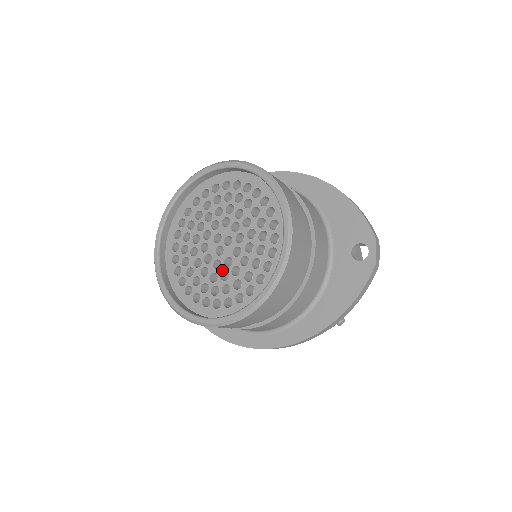
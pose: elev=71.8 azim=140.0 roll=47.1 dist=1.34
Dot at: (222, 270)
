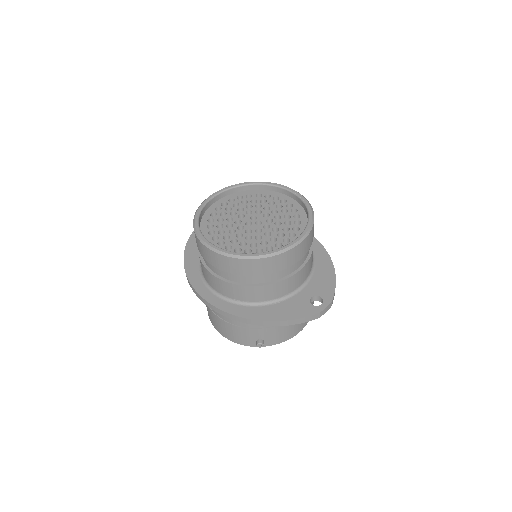
Dot at: (241, 232)
